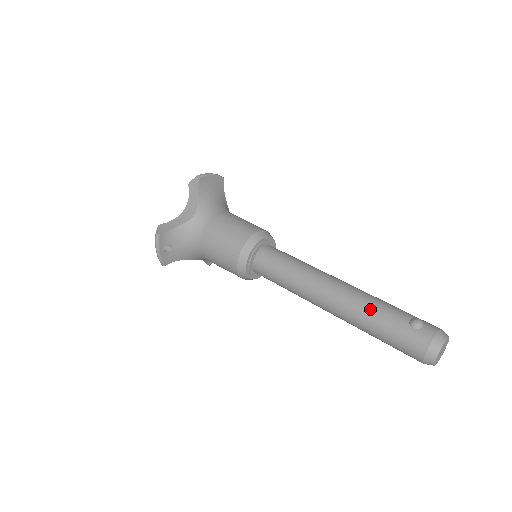
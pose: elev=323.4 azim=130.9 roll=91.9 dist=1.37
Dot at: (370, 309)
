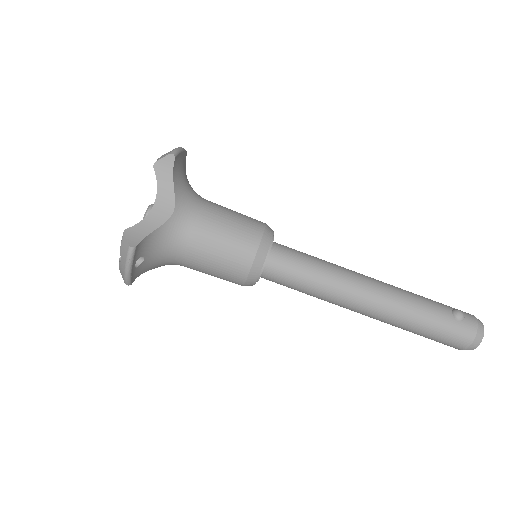
Dot at: (415, 307)
